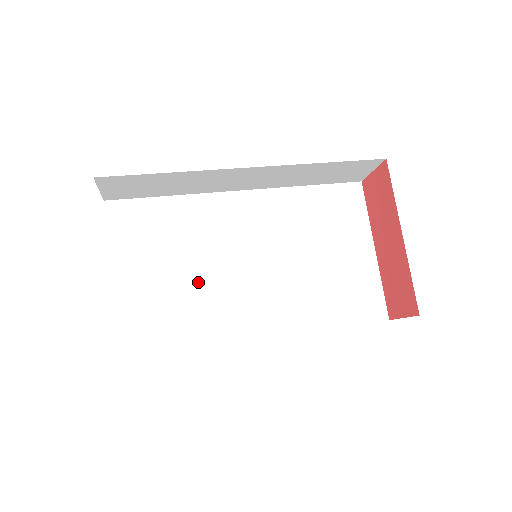
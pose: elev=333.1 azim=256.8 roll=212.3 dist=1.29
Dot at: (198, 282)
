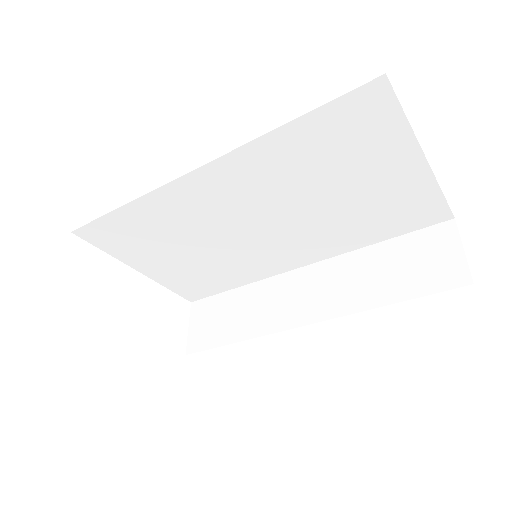
Dot at: occluded
